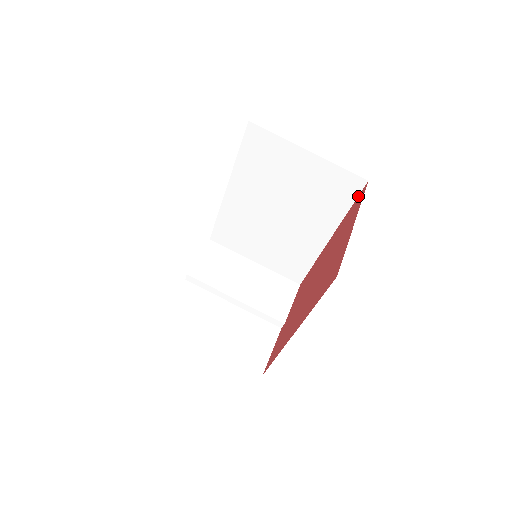
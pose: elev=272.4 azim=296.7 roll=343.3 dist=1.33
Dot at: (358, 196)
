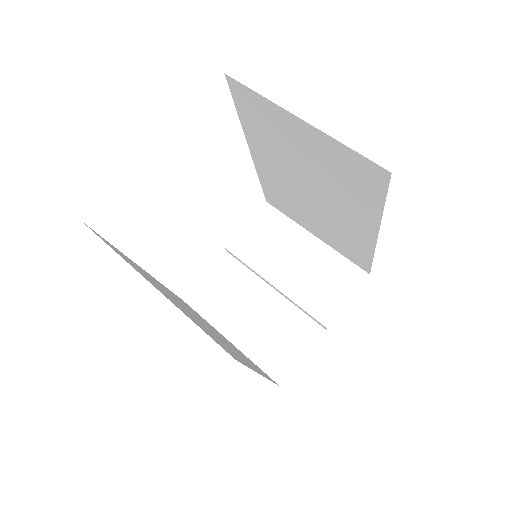
Dot at: (385, 192)
